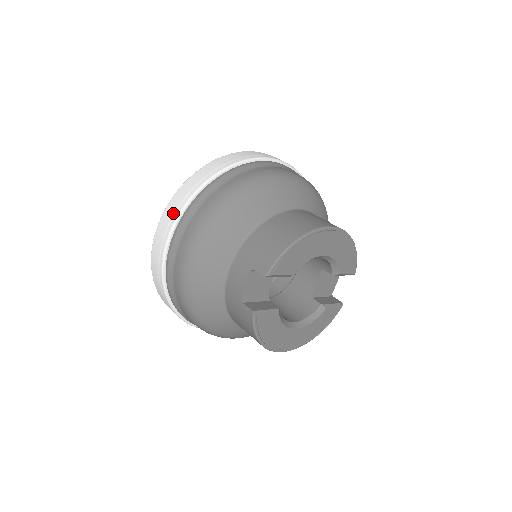
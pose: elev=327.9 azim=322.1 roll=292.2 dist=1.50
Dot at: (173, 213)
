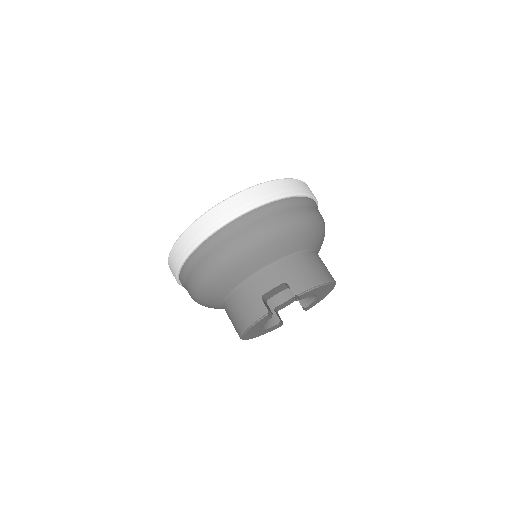
Dot at: (253, 200)
